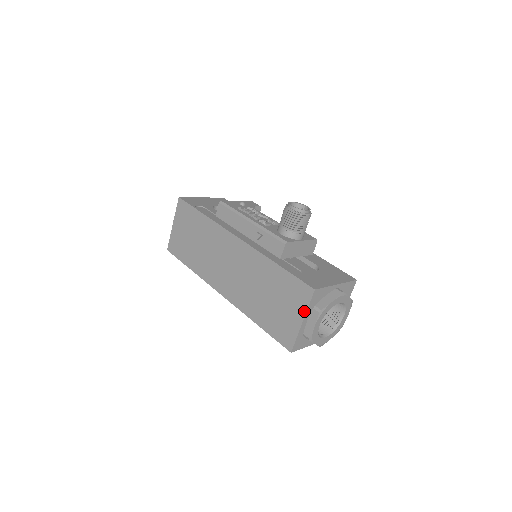
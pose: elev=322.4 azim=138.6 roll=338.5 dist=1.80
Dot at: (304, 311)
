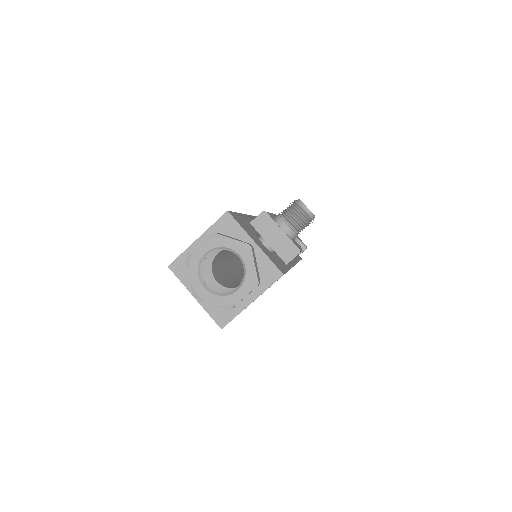
Dot at: (207, 230)
